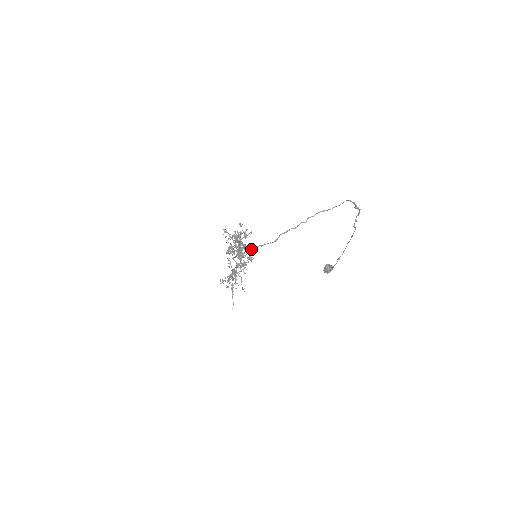
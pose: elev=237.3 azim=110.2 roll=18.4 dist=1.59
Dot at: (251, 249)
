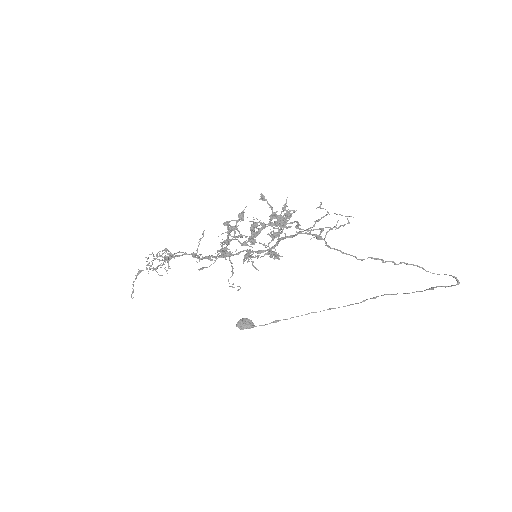
Dot at: (329, 247)
